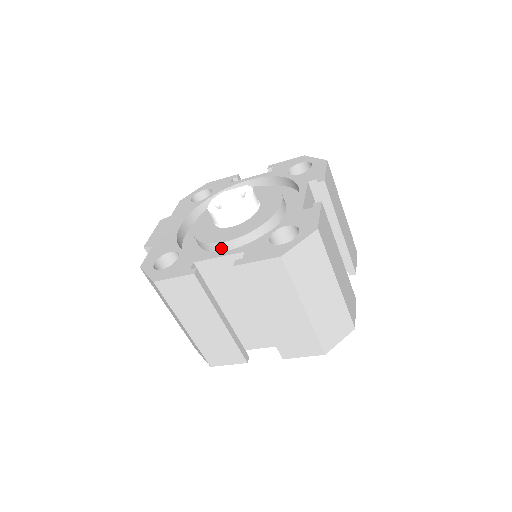
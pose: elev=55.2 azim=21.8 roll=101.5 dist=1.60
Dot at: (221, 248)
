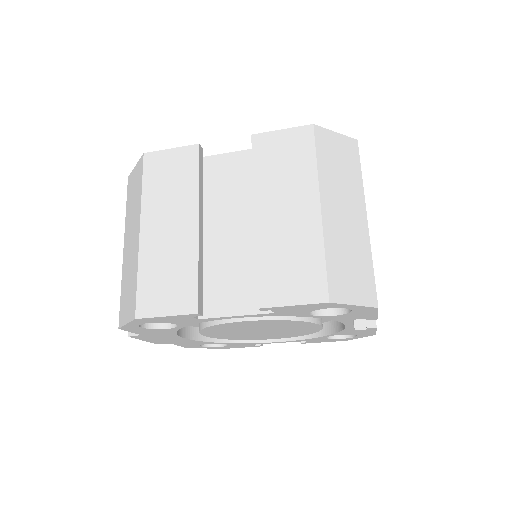
Dot at: occluded
